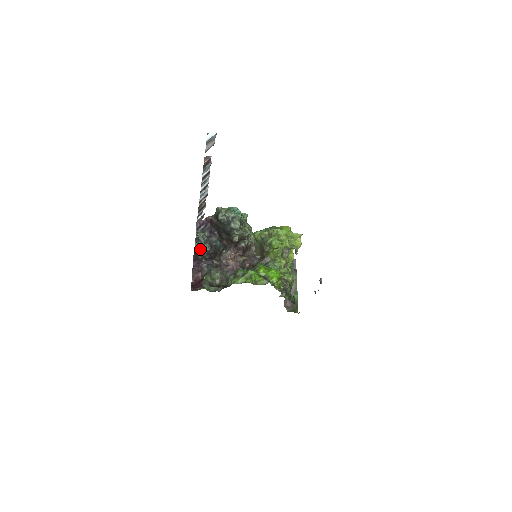
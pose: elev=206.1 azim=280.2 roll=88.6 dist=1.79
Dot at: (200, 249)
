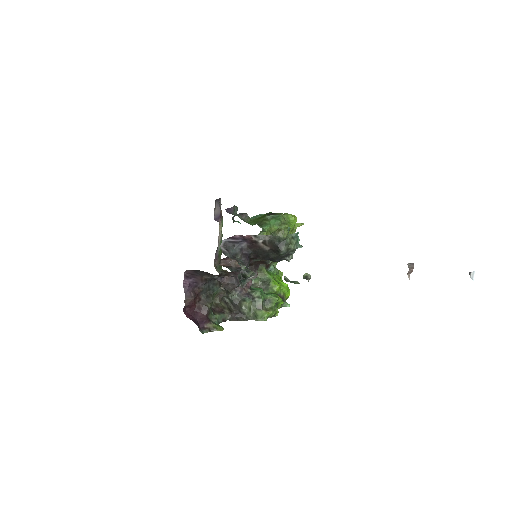
Dot at: occluded
